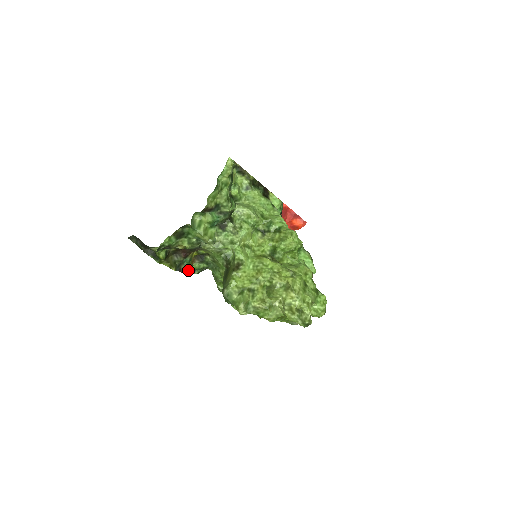
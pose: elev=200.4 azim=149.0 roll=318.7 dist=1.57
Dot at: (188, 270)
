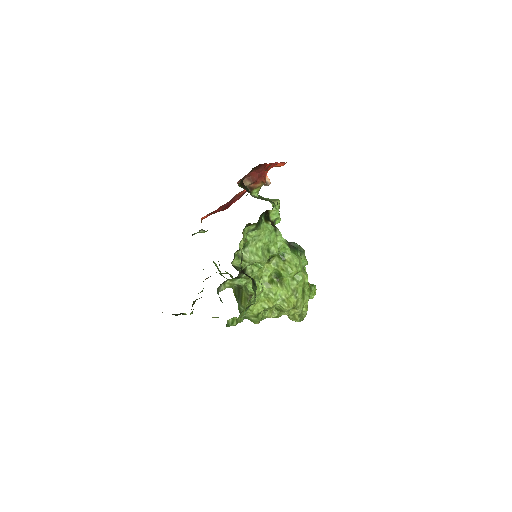
Dot at: occluded
